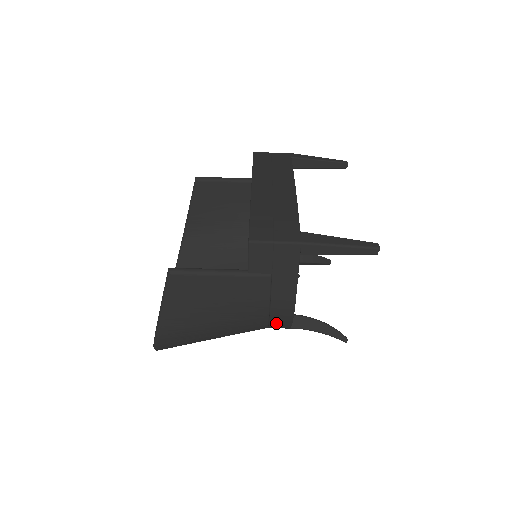
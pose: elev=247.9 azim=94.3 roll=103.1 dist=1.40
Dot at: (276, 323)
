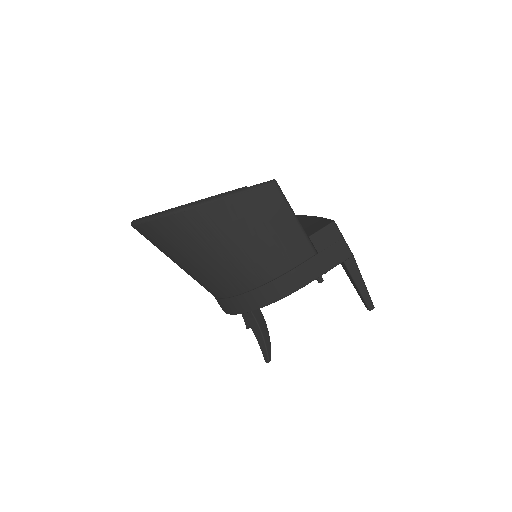
Dot at: (264, 291)
